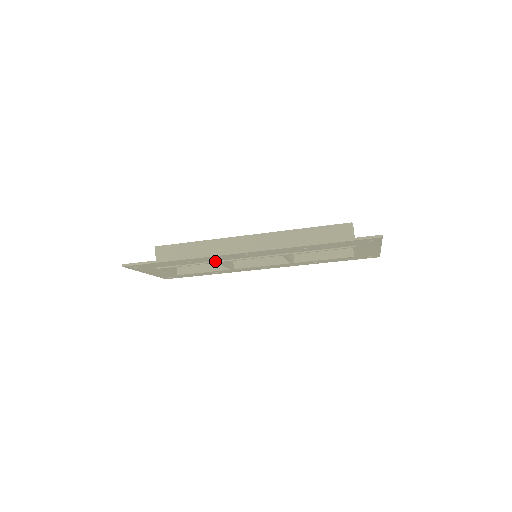
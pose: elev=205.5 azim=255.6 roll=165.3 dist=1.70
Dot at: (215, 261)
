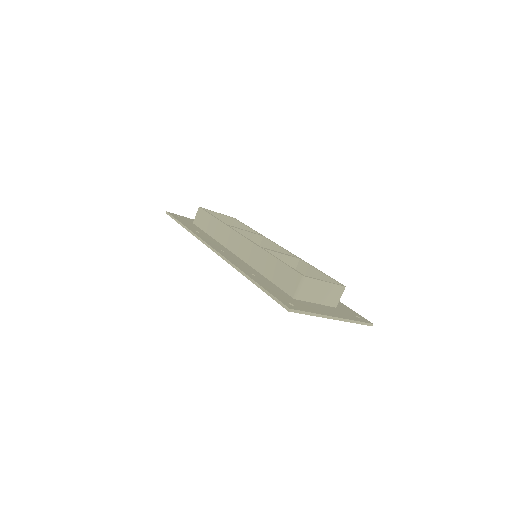
Dot at: occluded
